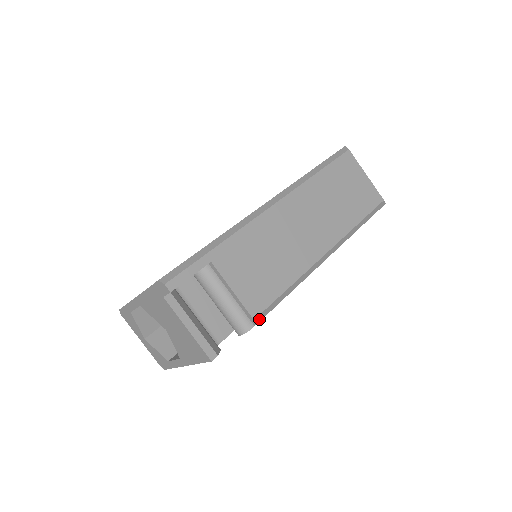
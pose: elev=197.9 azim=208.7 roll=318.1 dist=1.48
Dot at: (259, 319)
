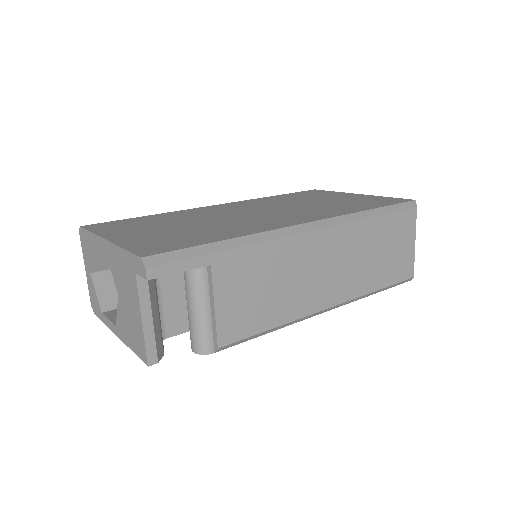
Dot at: (223, 348)
